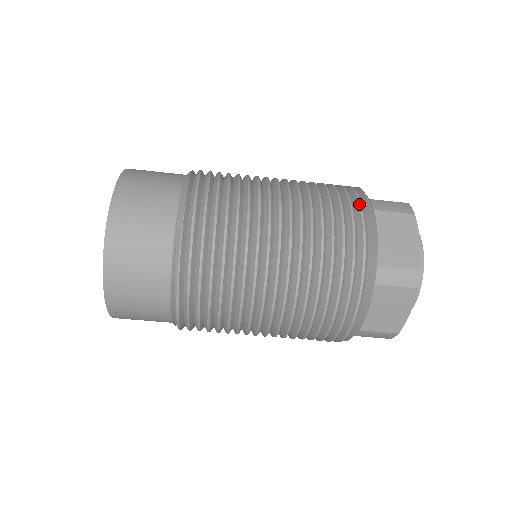
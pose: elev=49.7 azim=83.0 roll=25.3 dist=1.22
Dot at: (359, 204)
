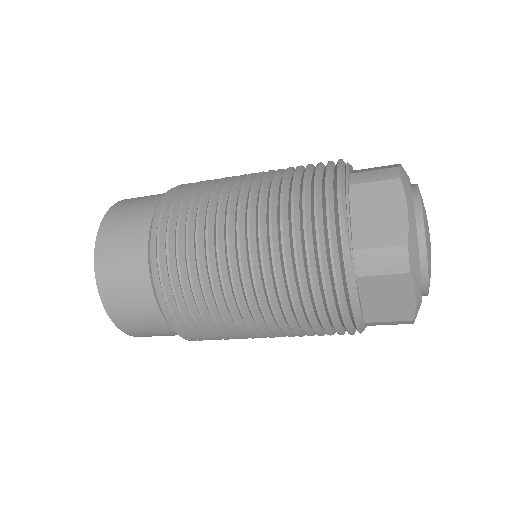
Dot at: (334, 286)
